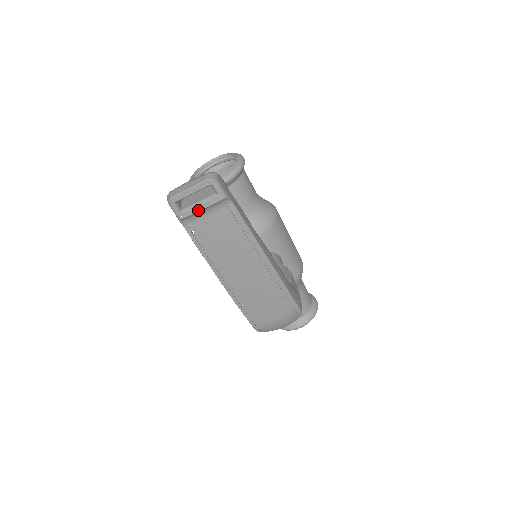
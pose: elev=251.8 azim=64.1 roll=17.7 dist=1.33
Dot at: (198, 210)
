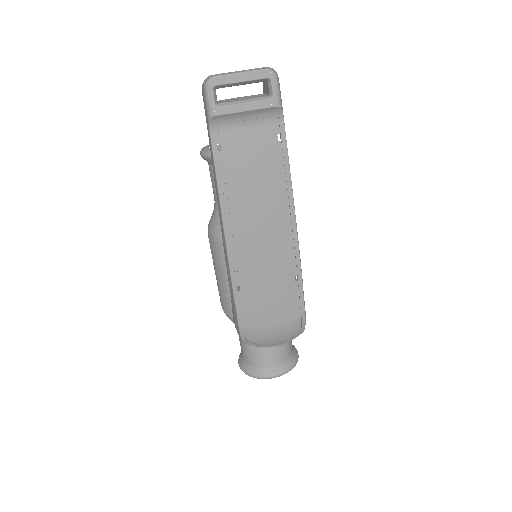
Dot at: (240, 110)
